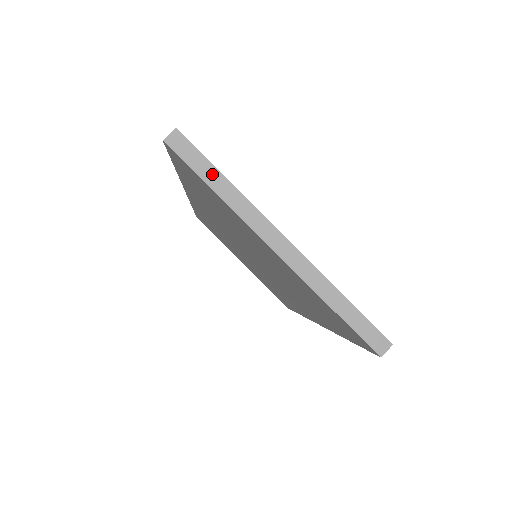
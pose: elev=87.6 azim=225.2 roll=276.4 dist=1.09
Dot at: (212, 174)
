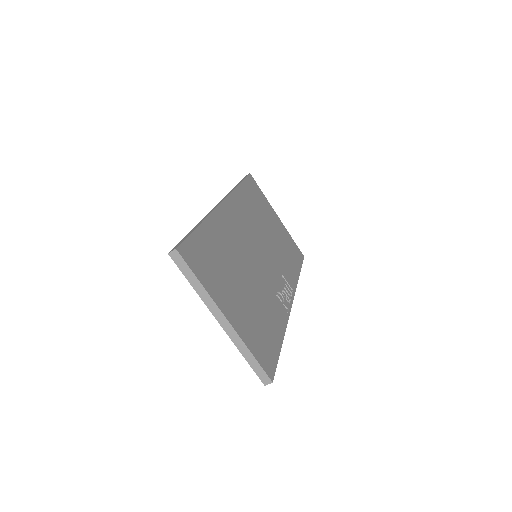
Dot at: (192, 277)
